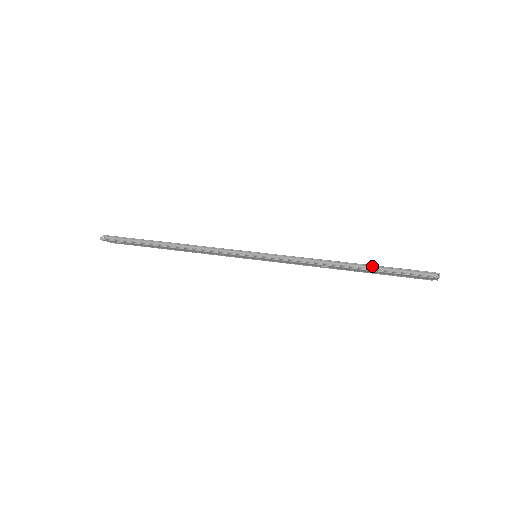
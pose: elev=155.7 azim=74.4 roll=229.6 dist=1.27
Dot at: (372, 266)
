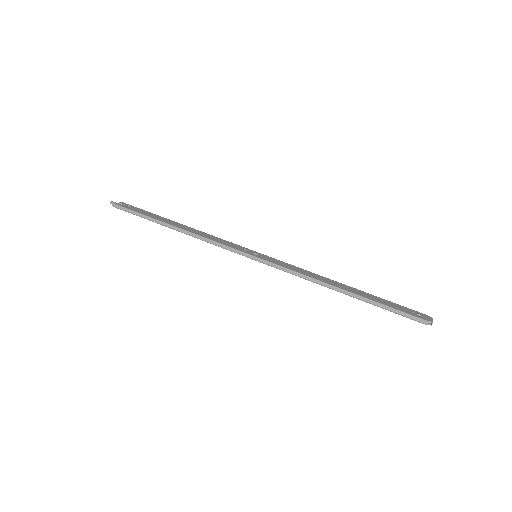
Dot at: (366, 299)
